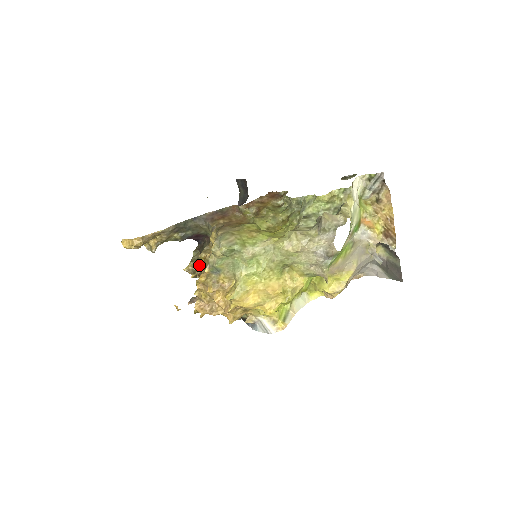
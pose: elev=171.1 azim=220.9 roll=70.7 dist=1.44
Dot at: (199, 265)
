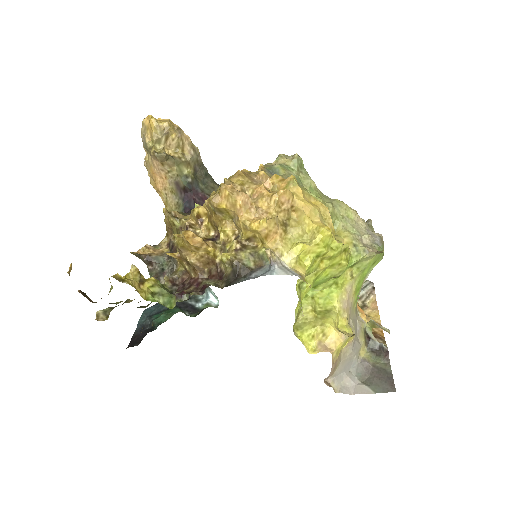
Dot at: (188, 217)
